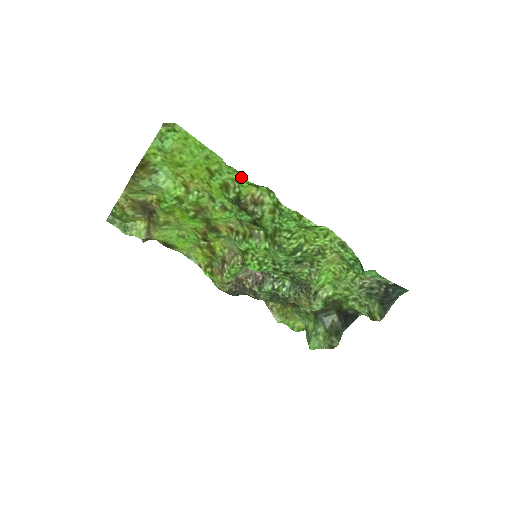
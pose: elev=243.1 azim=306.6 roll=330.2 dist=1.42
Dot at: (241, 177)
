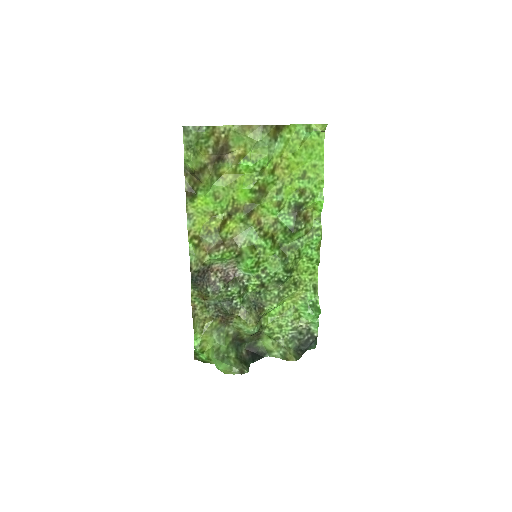
Dot at: (319, 195)
